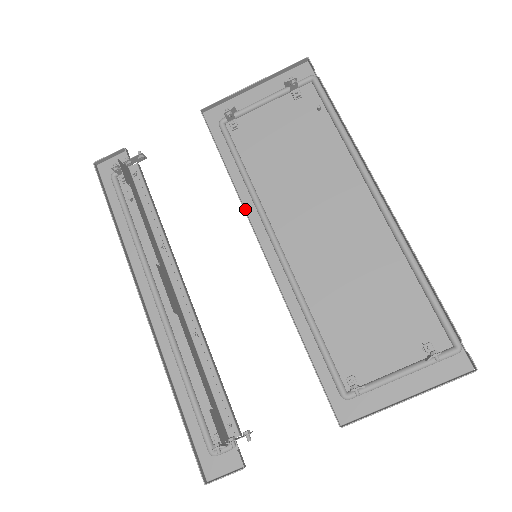
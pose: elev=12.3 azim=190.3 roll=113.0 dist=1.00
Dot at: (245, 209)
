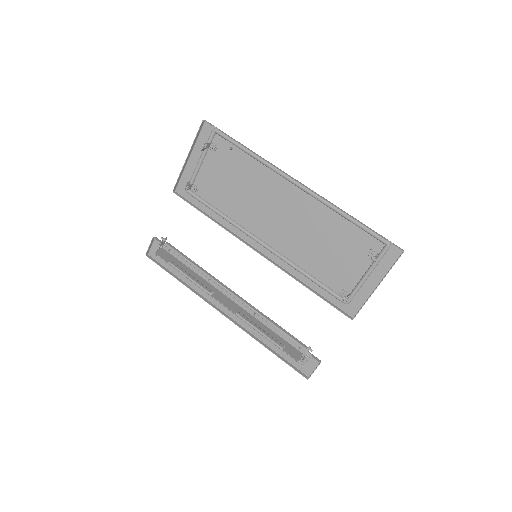
Dot at: (234, 233)
